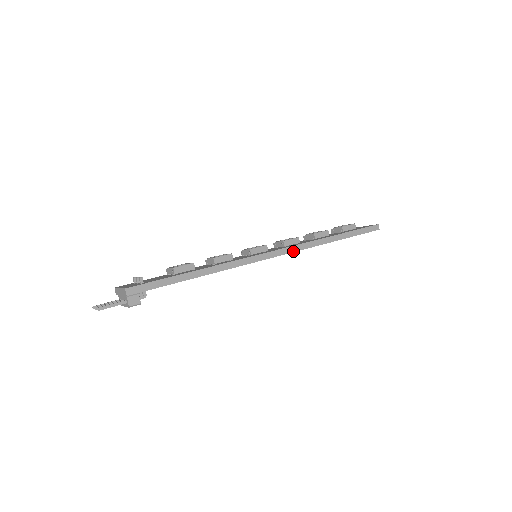
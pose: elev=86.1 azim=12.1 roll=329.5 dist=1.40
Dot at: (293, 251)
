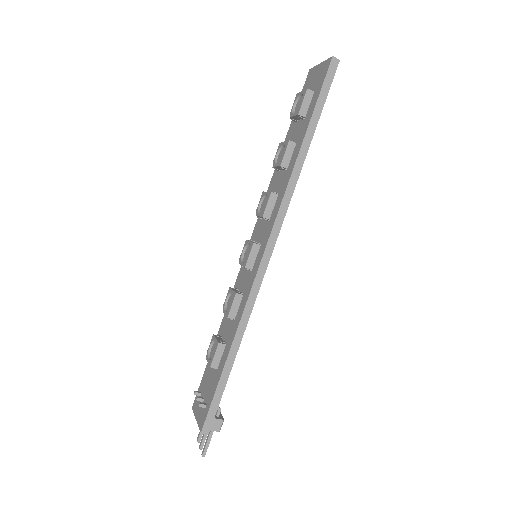
Dot at: (282, 220)
